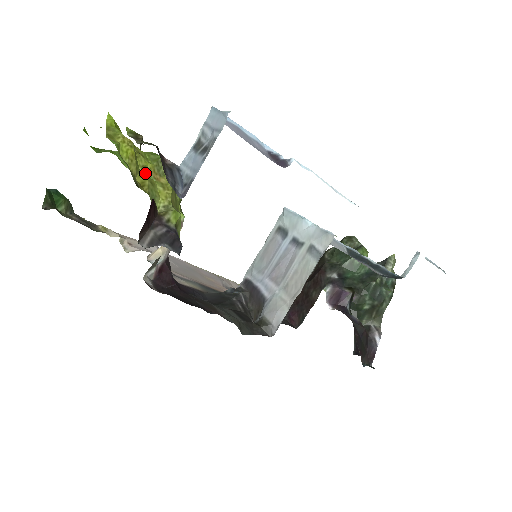
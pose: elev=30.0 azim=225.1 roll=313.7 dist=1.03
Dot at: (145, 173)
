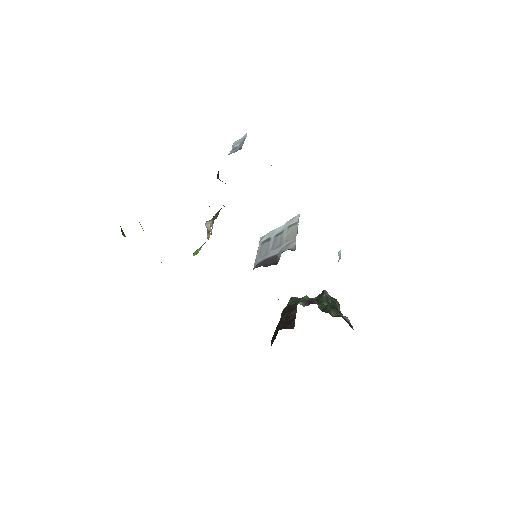
Dot at: occluded
